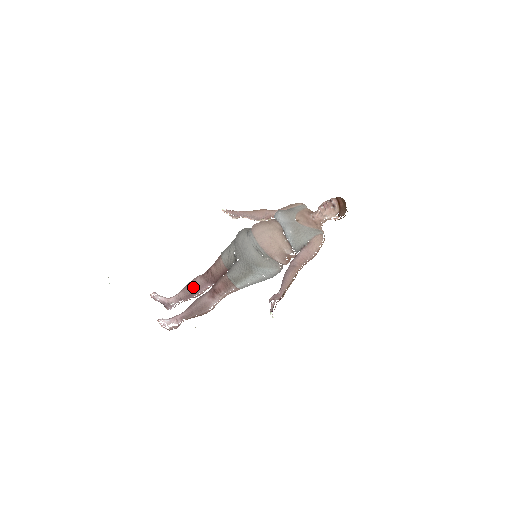
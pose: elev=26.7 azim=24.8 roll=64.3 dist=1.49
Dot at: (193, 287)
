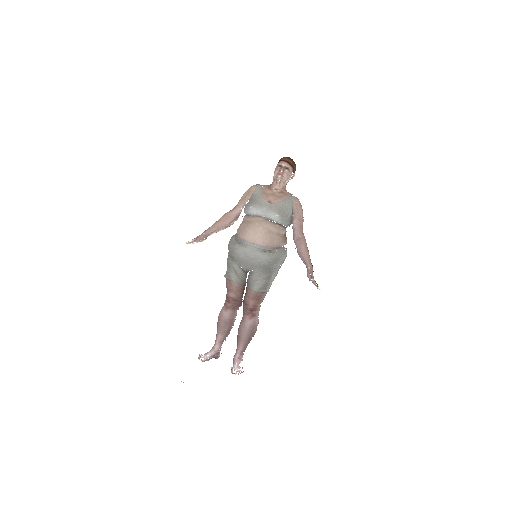
Dot at: (226, 323)
